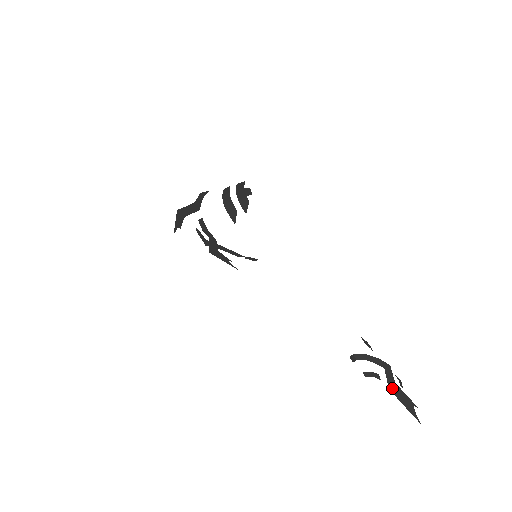
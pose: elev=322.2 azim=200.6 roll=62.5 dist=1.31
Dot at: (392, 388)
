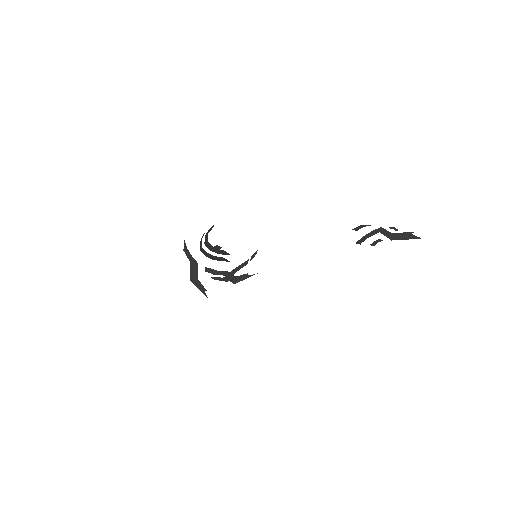
Dot at: (393, 238)
